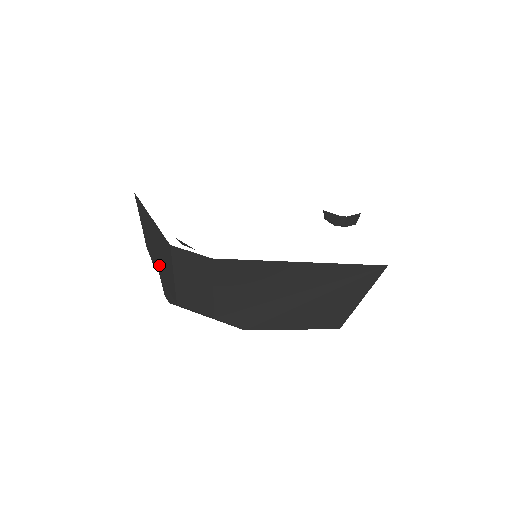
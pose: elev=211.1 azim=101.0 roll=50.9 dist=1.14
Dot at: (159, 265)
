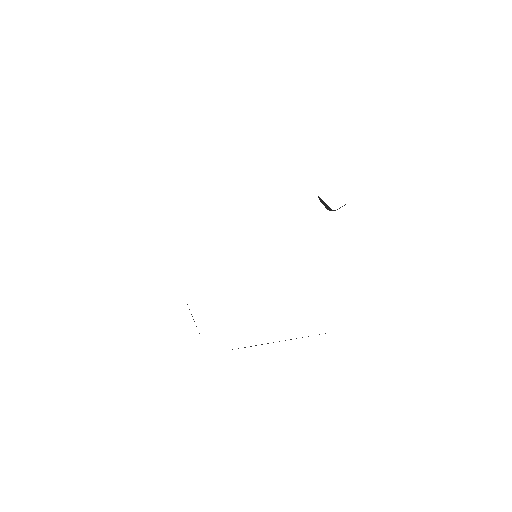
Dot at: occluded
